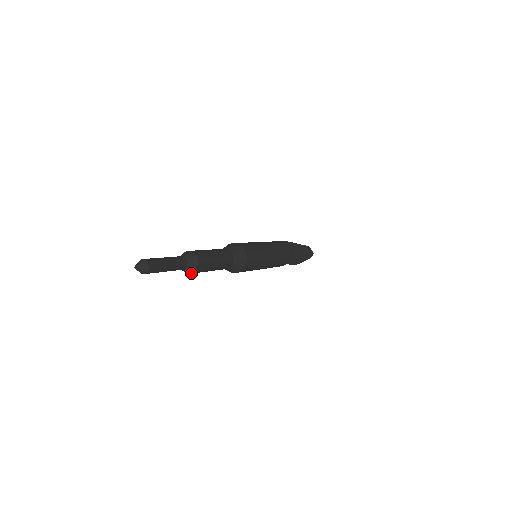
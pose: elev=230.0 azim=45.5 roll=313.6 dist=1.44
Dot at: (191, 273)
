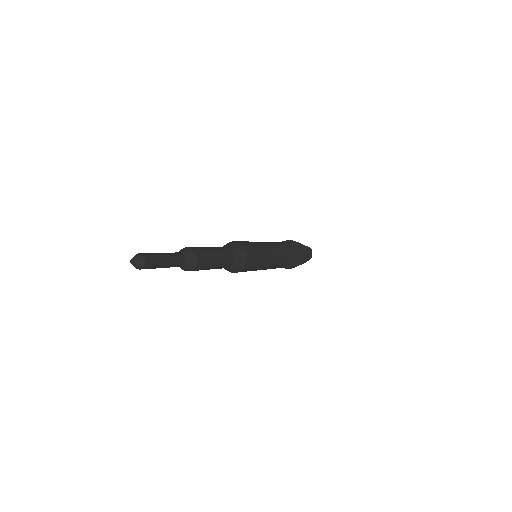
Dot at: (185, 270)
